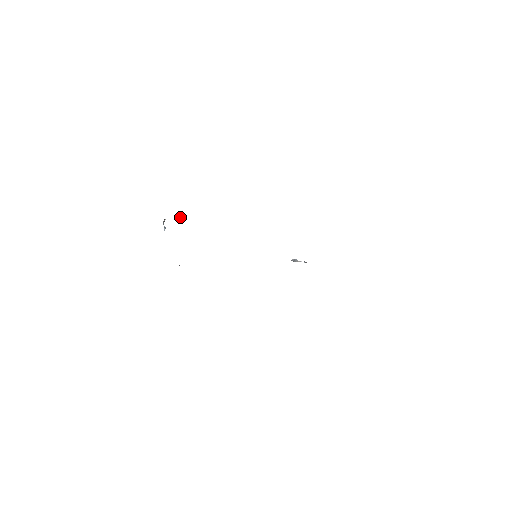
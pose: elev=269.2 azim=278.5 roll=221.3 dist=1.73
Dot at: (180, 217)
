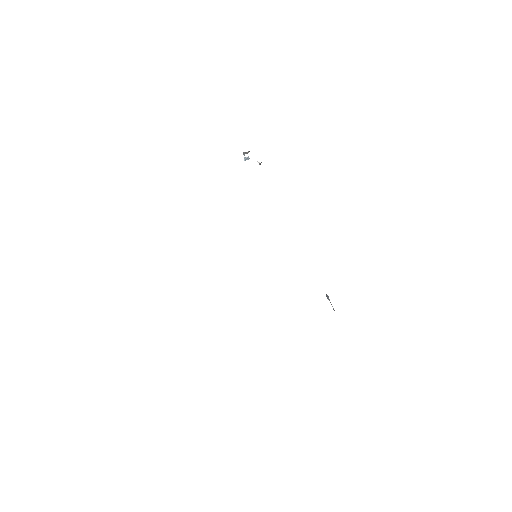
Dot at: (259, 162)
